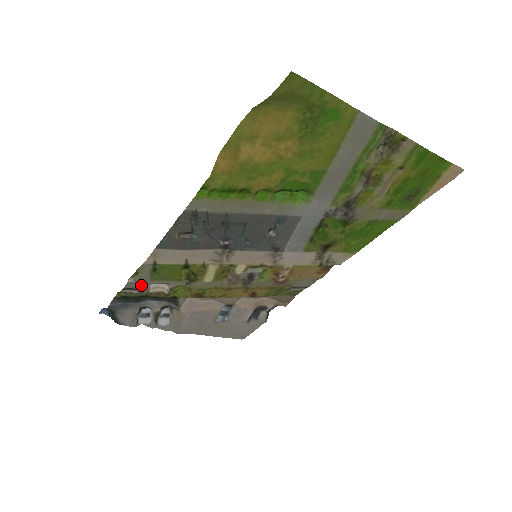
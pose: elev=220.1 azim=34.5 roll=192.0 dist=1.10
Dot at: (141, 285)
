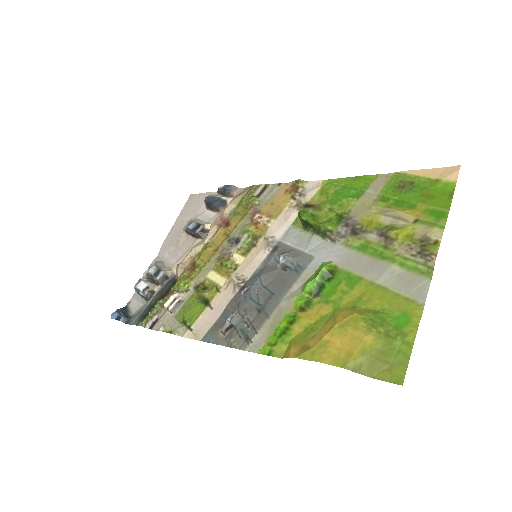
Dot at: (164, 319)
